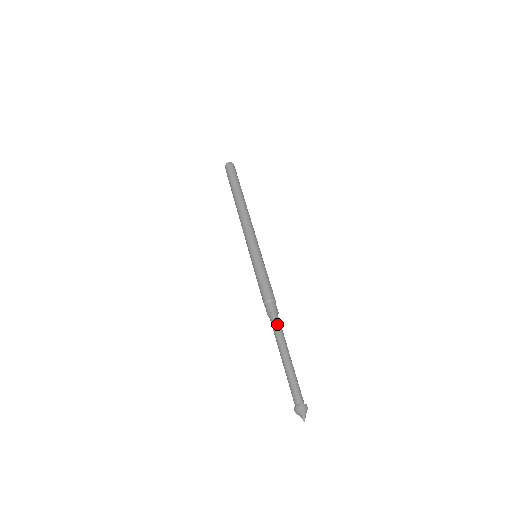
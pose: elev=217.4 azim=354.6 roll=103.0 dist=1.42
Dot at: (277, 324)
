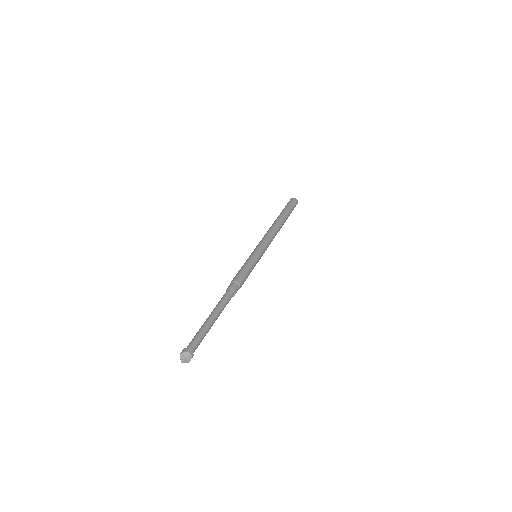
Dot at: (223, 297)
